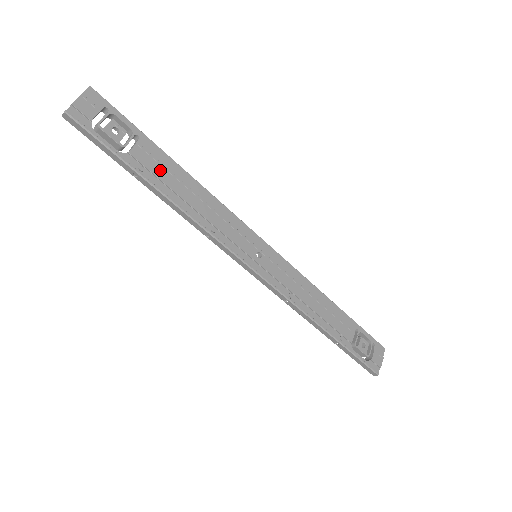
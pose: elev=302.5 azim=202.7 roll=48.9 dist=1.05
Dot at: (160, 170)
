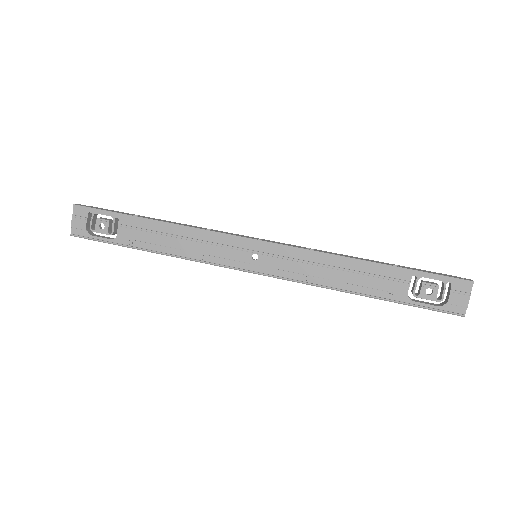
Dot at: (142, 235)
